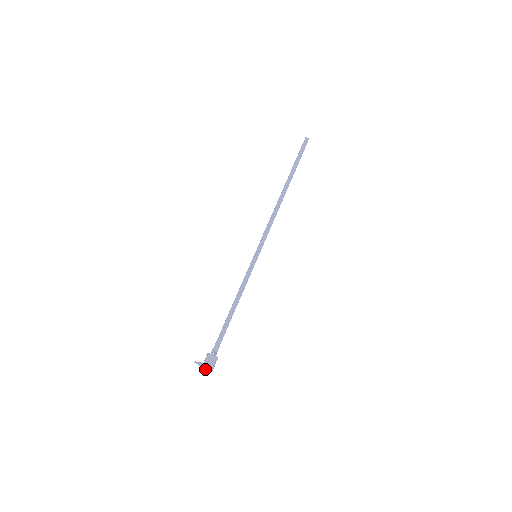
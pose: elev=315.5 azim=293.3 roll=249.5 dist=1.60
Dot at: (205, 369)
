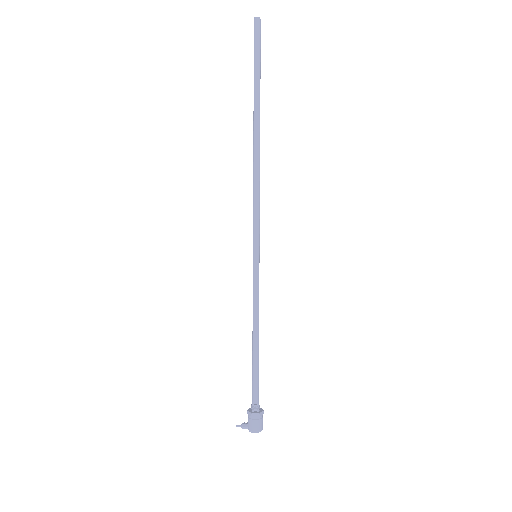
Dot at: (254, 431)
